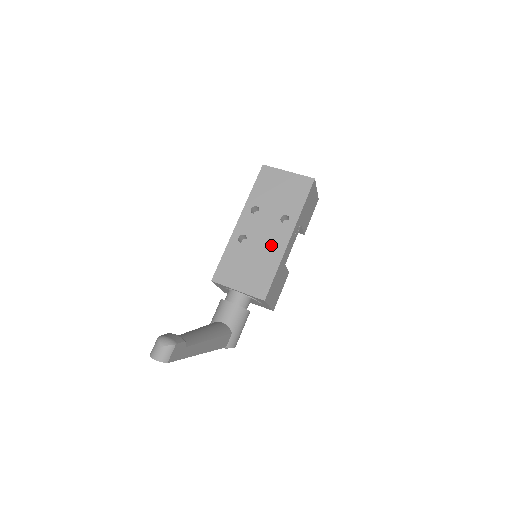
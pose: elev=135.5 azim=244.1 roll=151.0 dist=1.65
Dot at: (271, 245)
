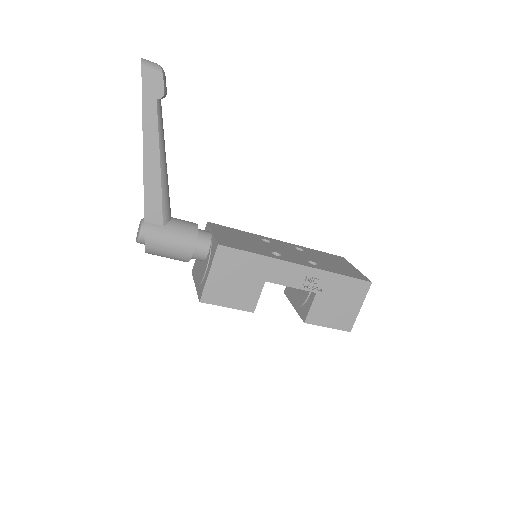
Dot at: occluded
